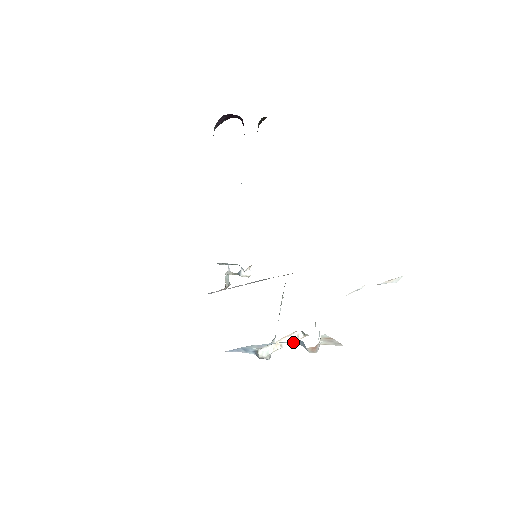
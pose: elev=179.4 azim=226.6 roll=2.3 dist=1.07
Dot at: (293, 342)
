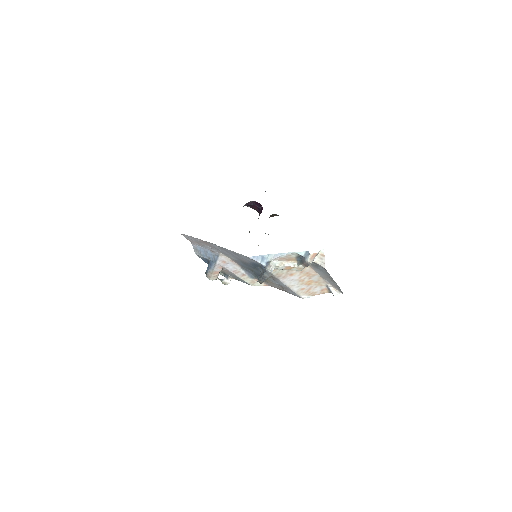
Dot at: (301, 253)
